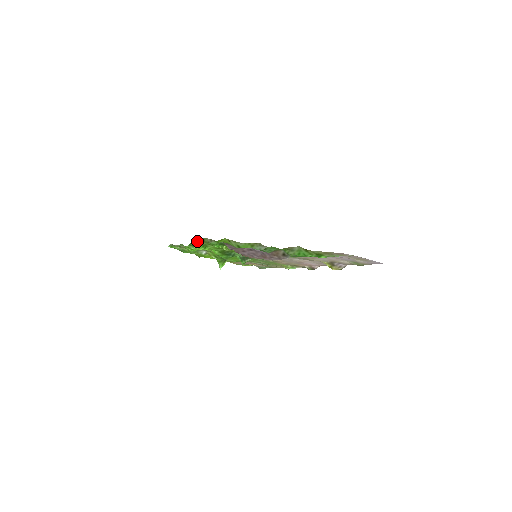
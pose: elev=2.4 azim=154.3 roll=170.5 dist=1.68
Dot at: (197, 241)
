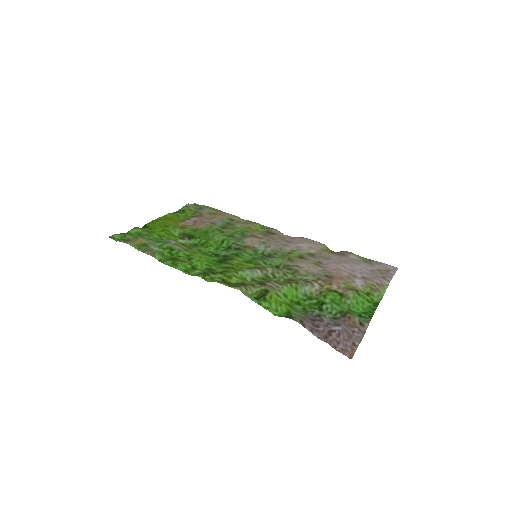
Dot at: (217, 282)
